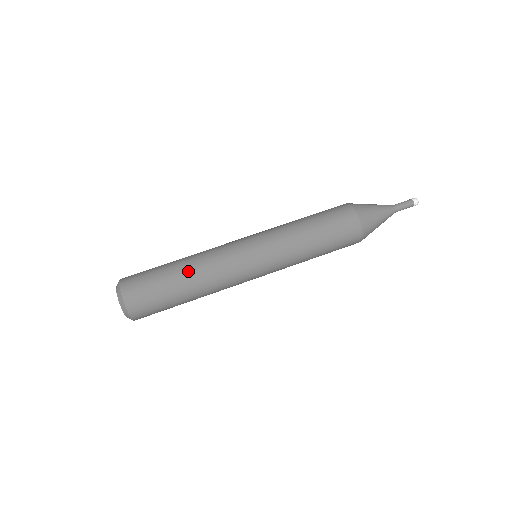
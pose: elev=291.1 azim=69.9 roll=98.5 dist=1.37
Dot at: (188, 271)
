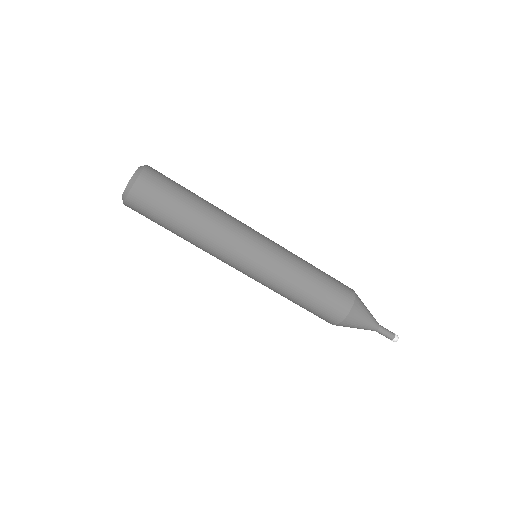
Dot at: (200, 217)
